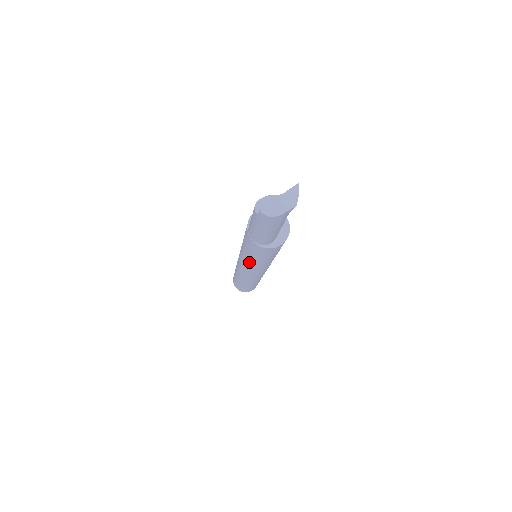
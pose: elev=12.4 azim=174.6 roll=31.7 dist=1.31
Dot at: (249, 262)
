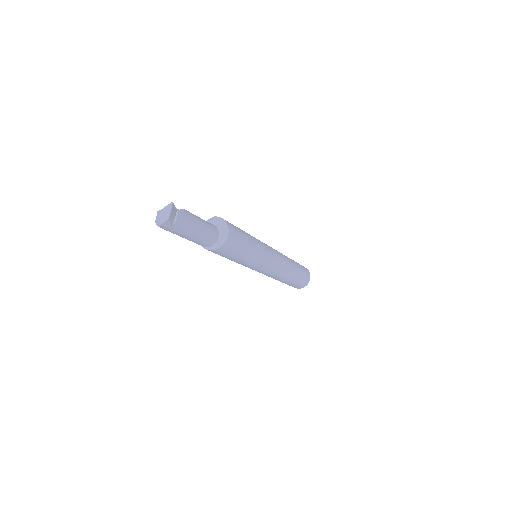
Dot at: occluded
